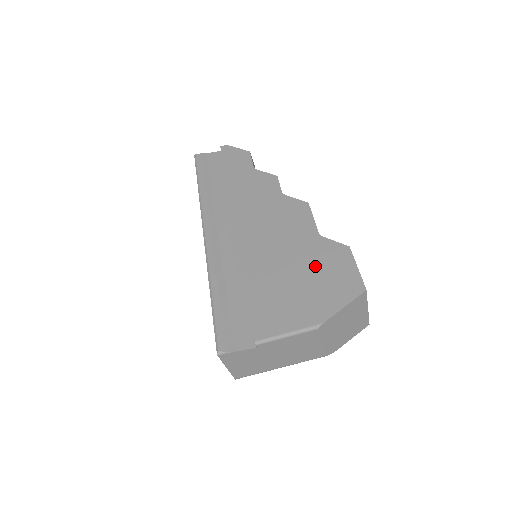
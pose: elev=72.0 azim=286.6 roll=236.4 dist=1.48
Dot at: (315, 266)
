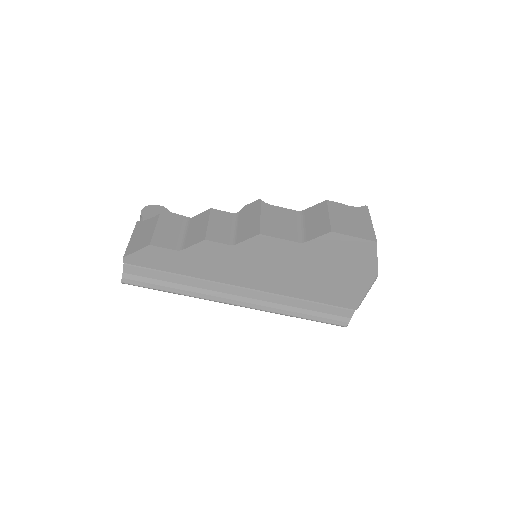
Dot at: (329, 259)
